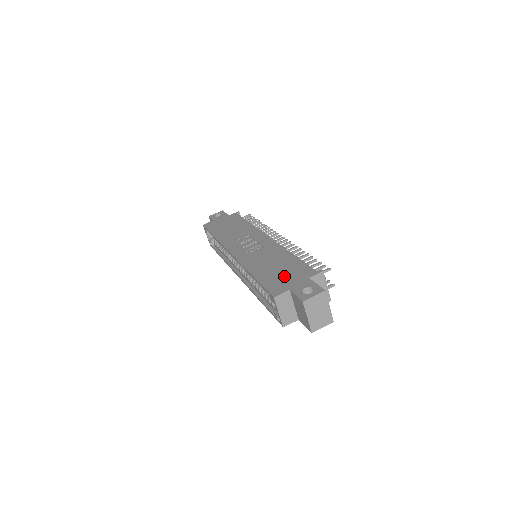
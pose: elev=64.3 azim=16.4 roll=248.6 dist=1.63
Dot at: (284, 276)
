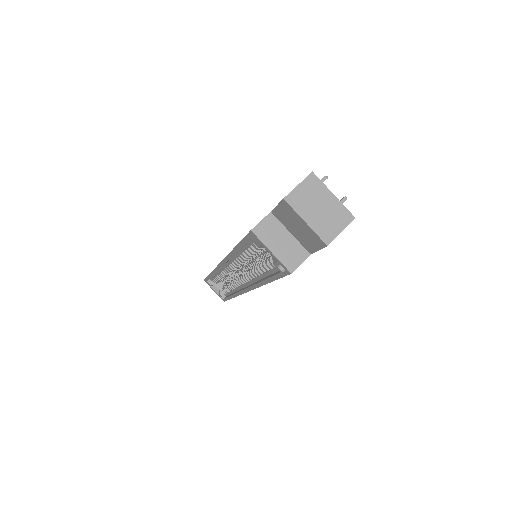
Dot at: occluded
